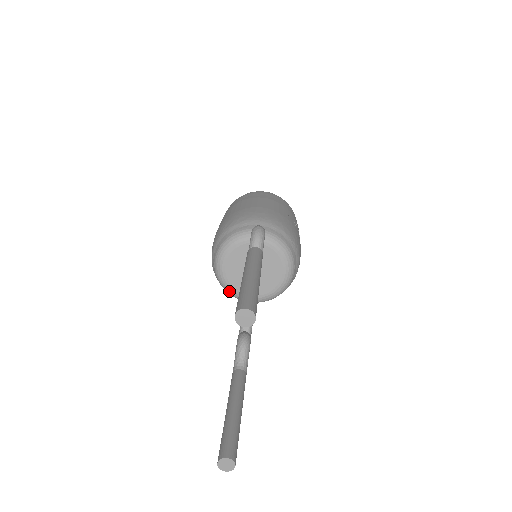
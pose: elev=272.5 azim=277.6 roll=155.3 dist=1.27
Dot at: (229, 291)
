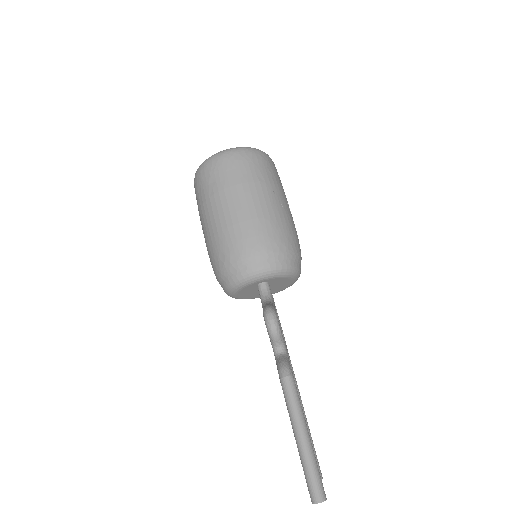
Dot at: occluded
